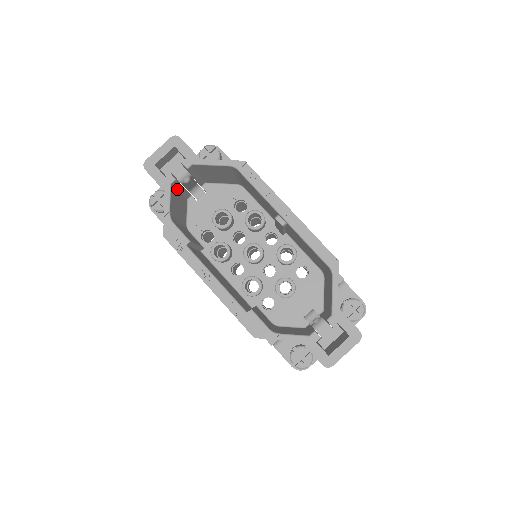
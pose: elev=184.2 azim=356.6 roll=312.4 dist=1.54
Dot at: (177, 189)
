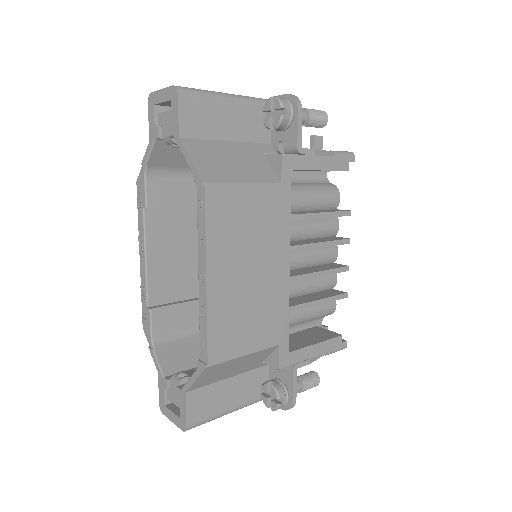
Dot at: occluded
